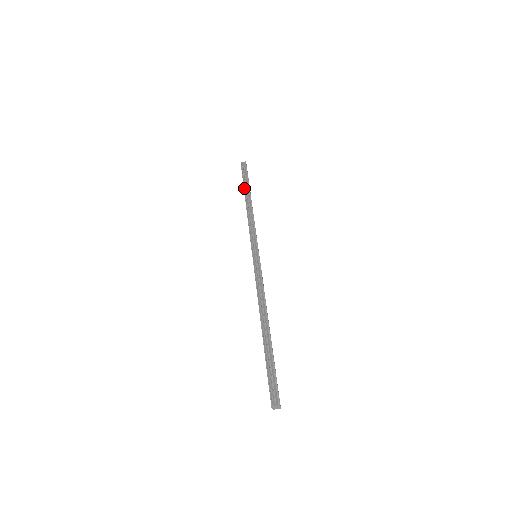
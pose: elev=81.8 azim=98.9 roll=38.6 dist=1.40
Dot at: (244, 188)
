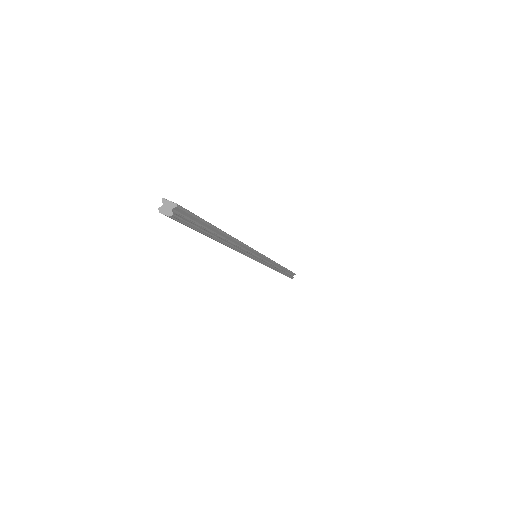
Dot at: occluded
